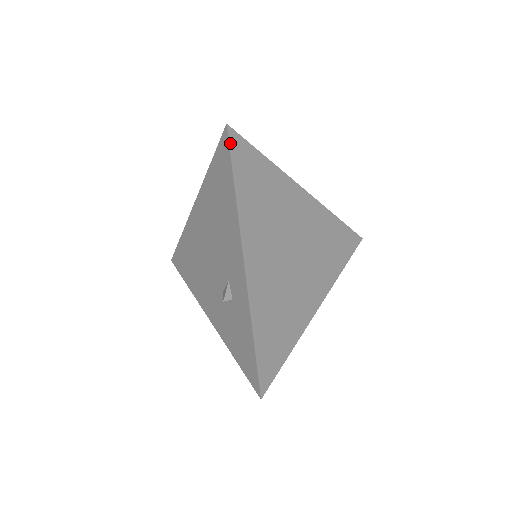
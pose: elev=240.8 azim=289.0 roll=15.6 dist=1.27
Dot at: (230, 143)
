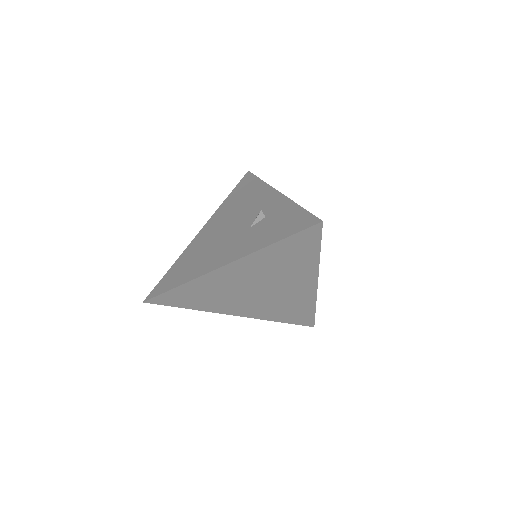
Dot at: (252, 174)
